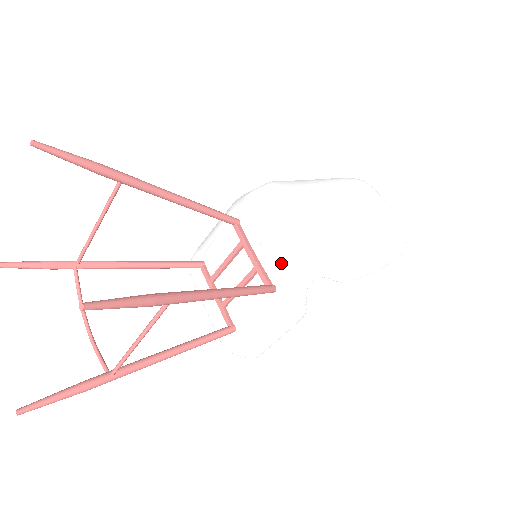
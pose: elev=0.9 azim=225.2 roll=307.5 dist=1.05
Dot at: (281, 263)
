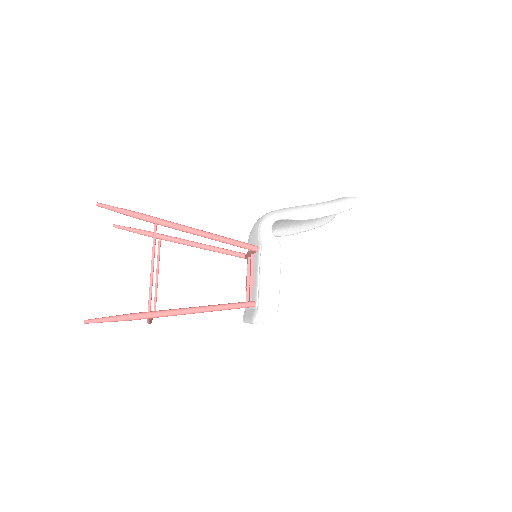
Dot at: (255, 232)
